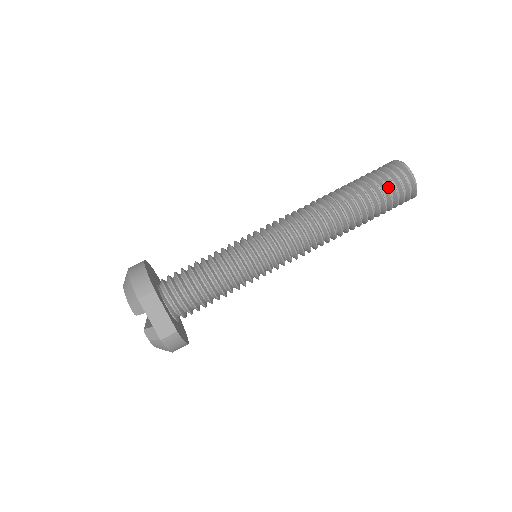
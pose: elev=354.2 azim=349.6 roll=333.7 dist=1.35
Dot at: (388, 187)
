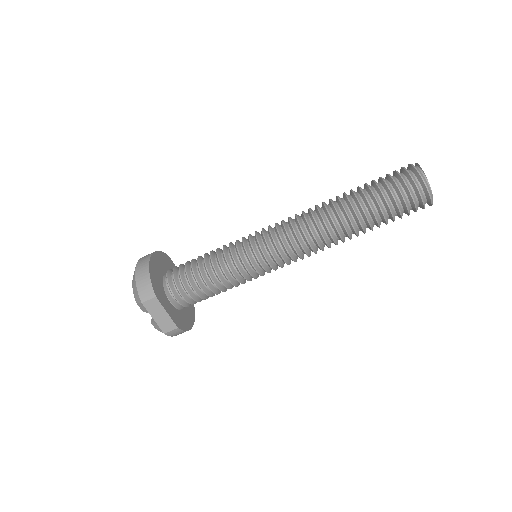
Dot at: (399, 200)
